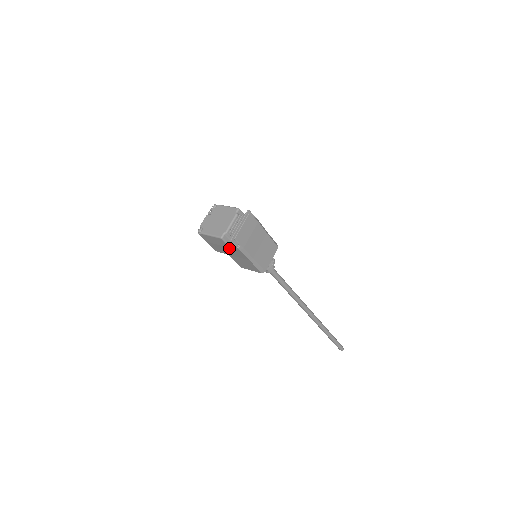
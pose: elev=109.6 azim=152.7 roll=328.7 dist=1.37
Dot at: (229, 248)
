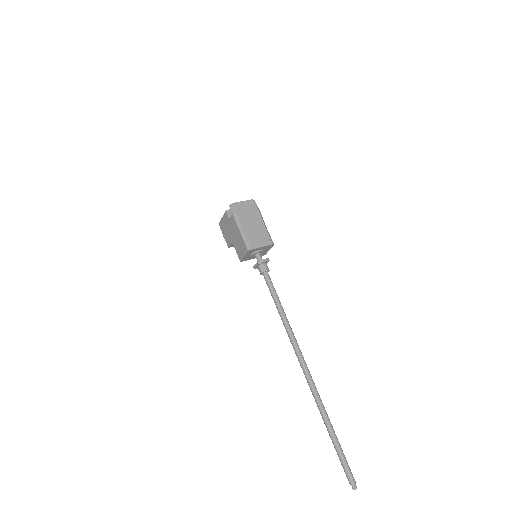
Dot at: (230, 223)
